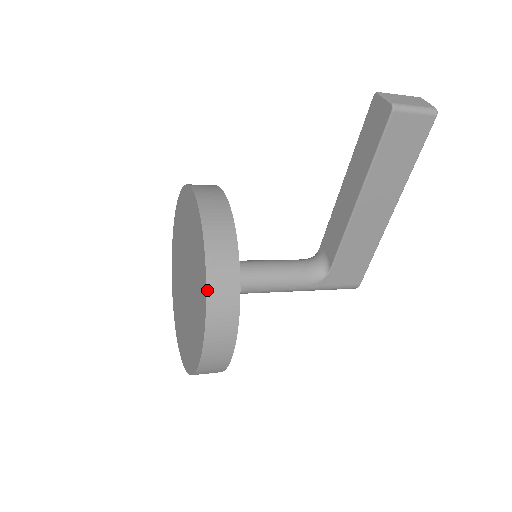
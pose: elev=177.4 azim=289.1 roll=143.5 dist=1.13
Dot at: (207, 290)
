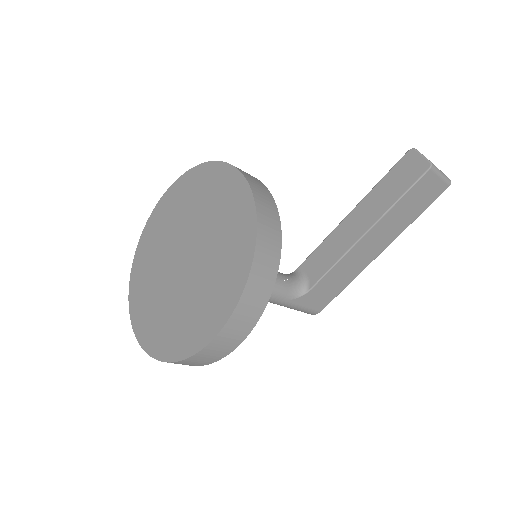
Dot at: (250, 273)
